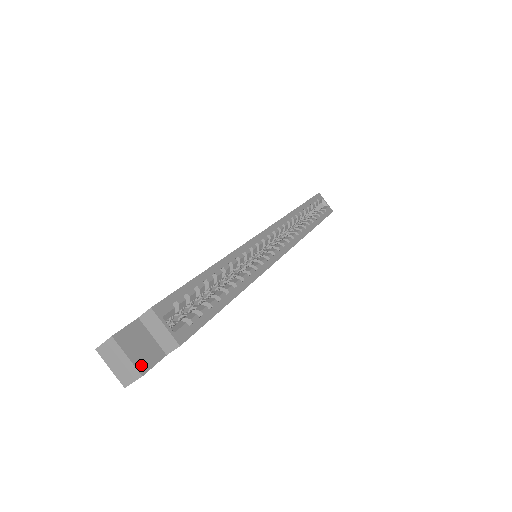
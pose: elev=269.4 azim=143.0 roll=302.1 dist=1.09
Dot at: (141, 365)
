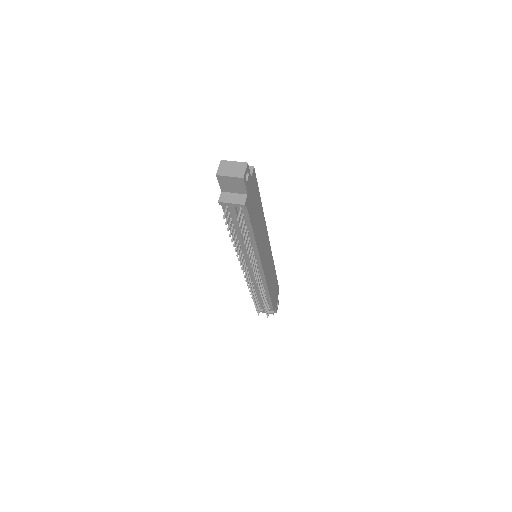
Dot at: (243, 165)
